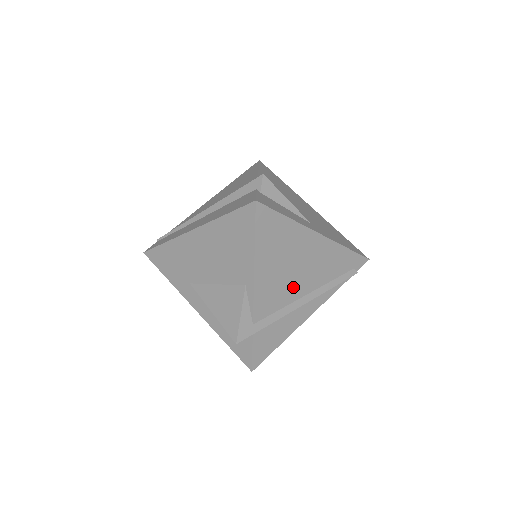
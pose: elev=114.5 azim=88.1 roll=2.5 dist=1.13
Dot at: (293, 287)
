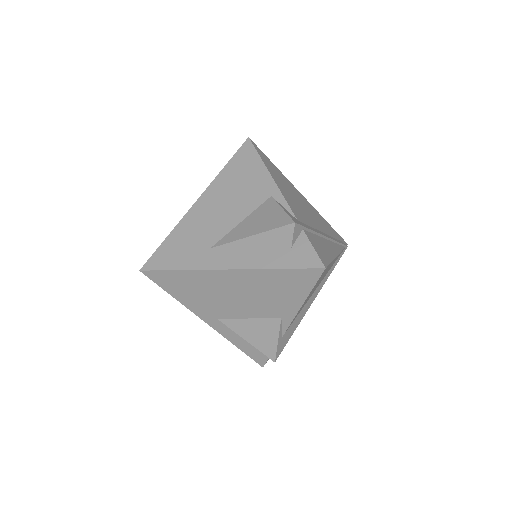
Dot at: (309, 217)
